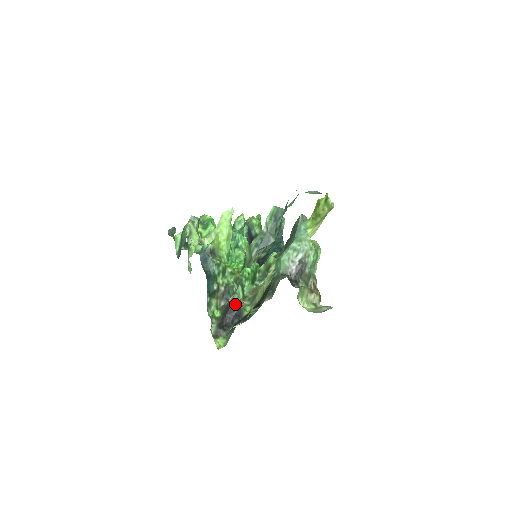
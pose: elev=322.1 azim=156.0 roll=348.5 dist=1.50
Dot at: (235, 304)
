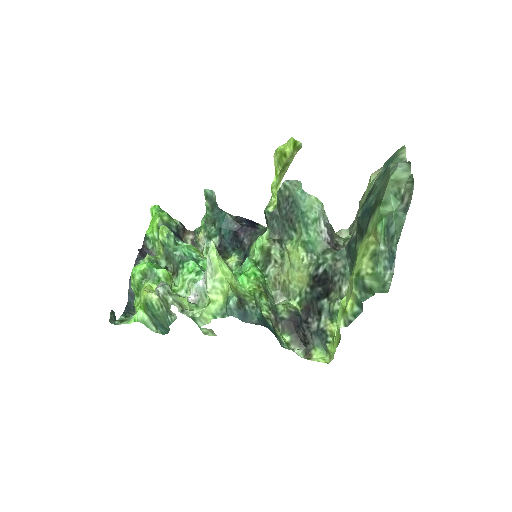
Dot at: (291, 315)
